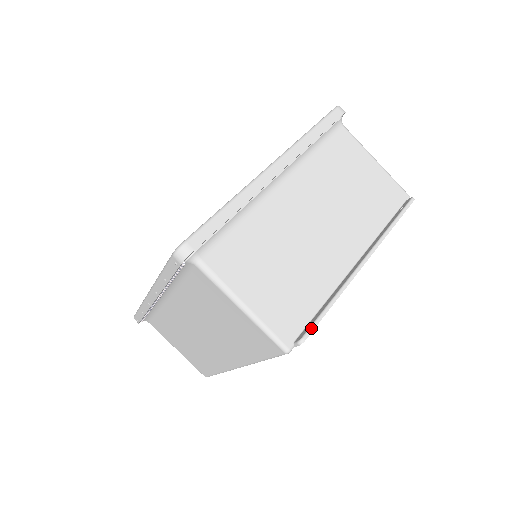
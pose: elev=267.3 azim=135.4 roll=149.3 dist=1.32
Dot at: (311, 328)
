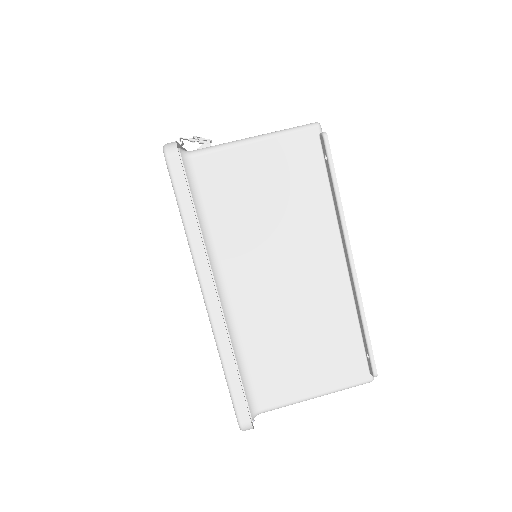
Dot at: (372, 362)
